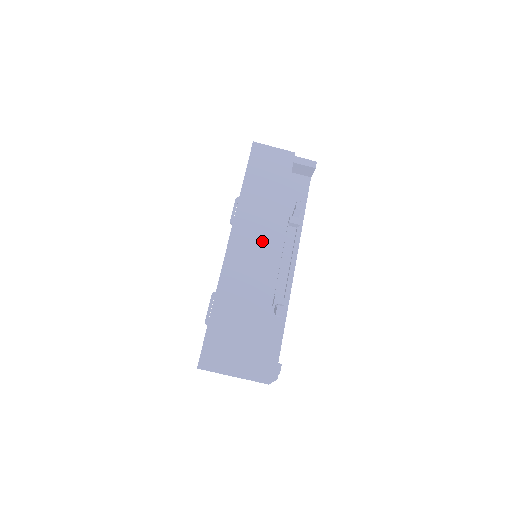
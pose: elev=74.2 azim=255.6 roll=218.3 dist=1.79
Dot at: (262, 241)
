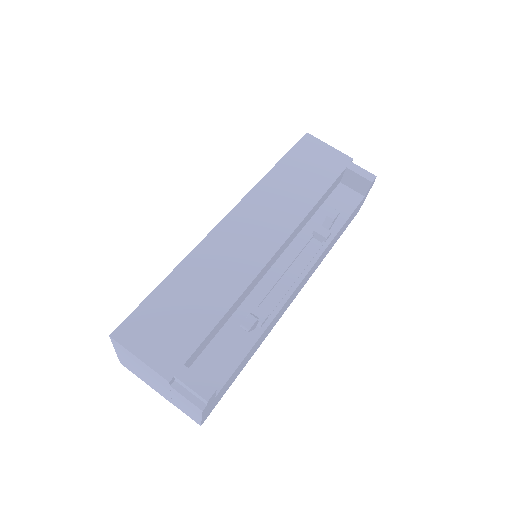
Dot at: (266, 233)
